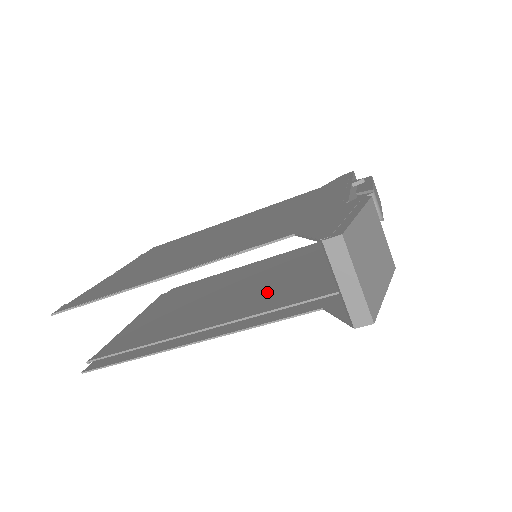
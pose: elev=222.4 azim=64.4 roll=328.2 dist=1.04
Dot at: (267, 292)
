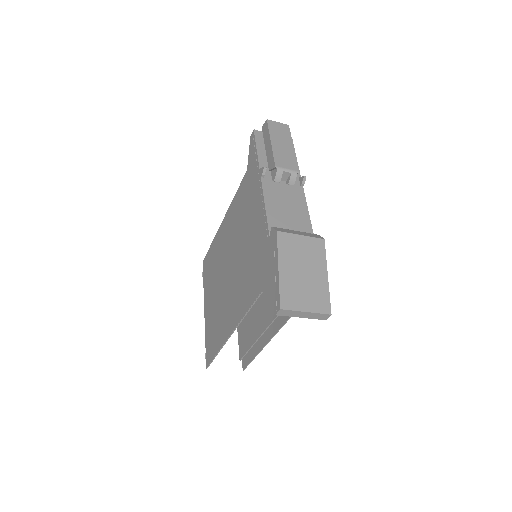
Dot at: occluded
